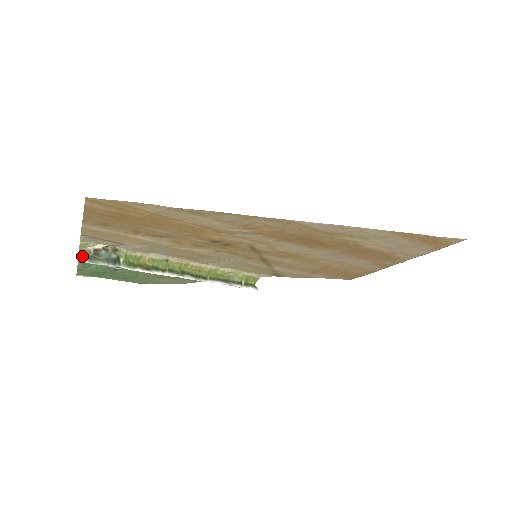
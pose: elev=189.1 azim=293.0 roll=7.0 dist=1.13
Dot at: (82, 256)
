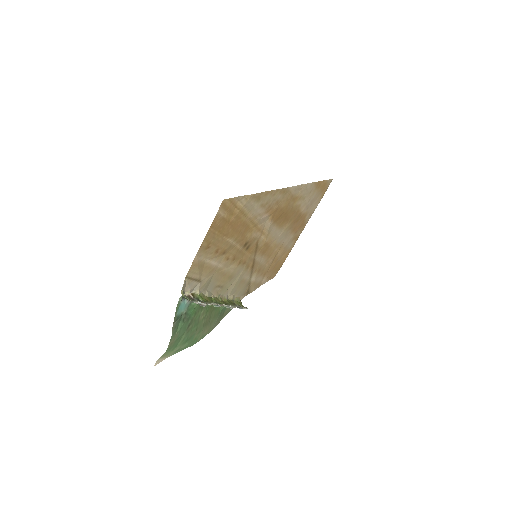
Dot at: occluded
